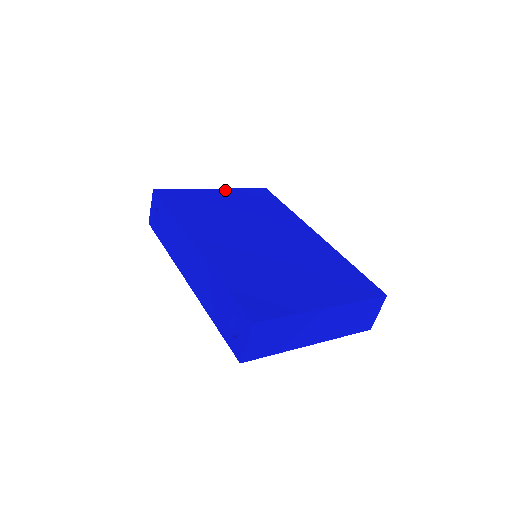
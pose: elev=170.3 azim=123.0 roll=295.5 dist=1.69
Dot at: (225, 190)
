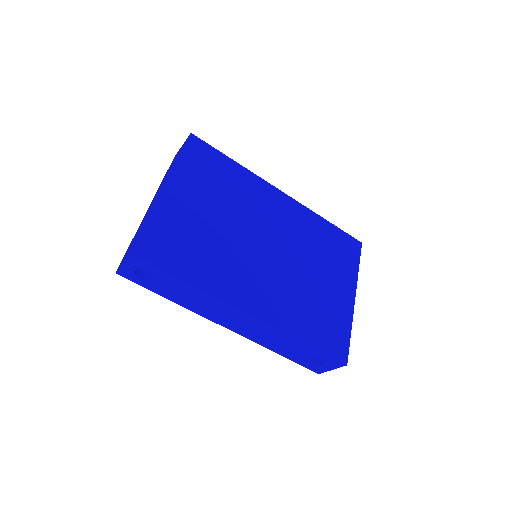
Dot at: (174, 179)
